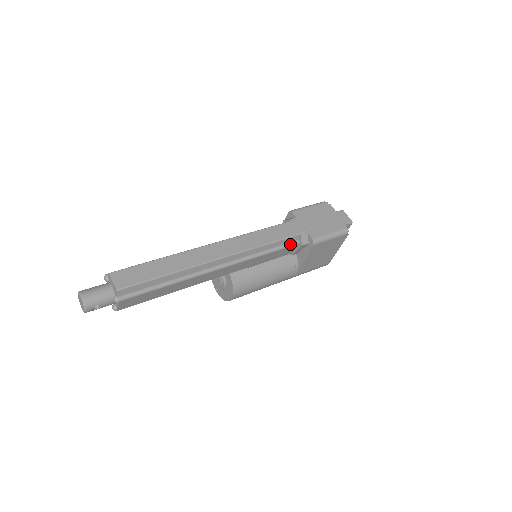
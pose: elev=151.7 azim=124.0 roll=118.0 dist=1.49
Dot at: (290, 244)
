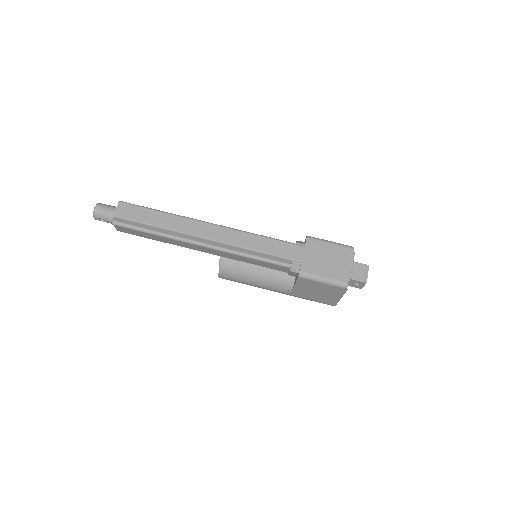
Dot at: (279, 263)
